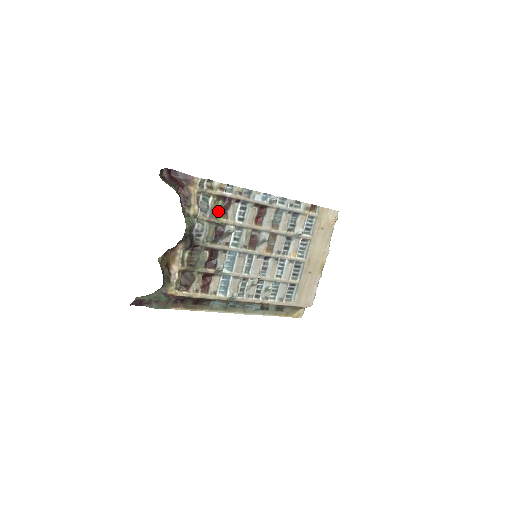
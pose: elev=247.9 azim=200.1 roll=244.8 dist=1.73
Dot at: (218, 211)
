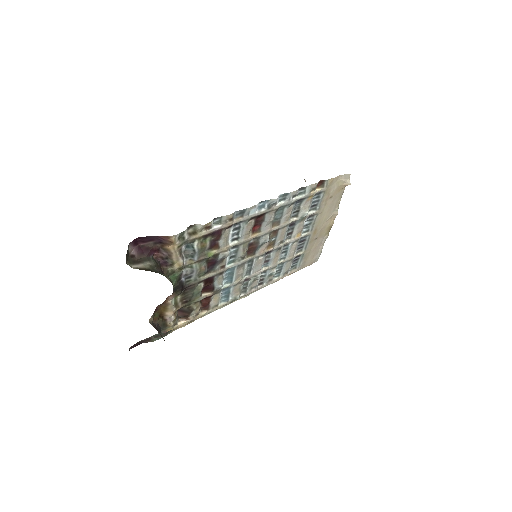
Dot at: (207, 247)
